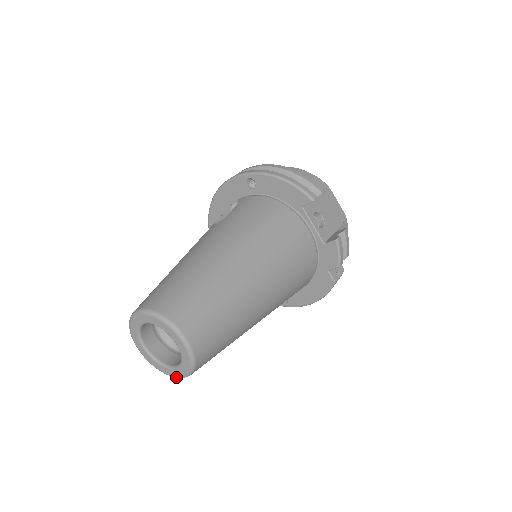
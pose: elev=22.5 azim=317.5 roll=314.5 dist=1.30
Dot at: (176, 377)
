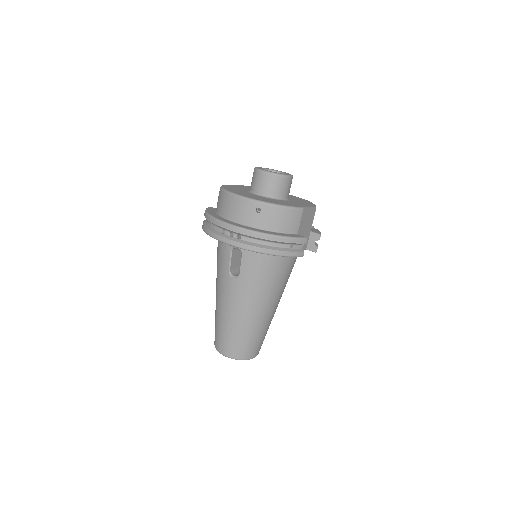
Dot at: occluded
